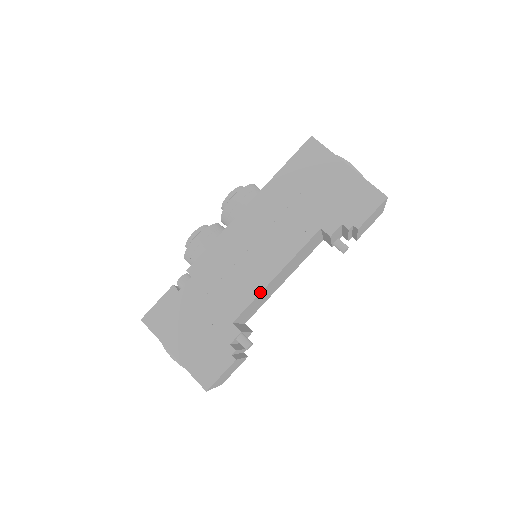
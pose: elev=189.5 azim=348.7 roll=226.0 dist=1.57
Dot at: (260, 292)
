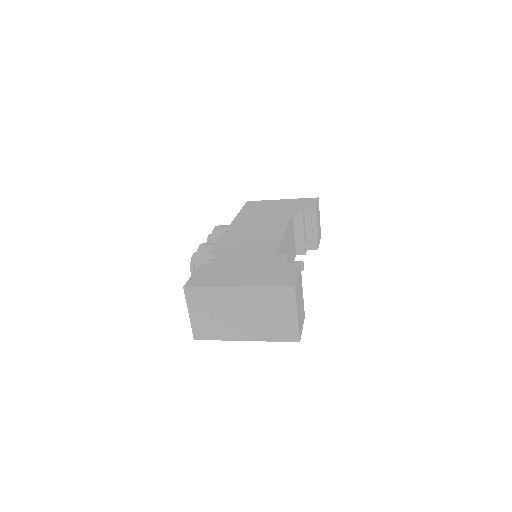
Dot at: (281, 240)
